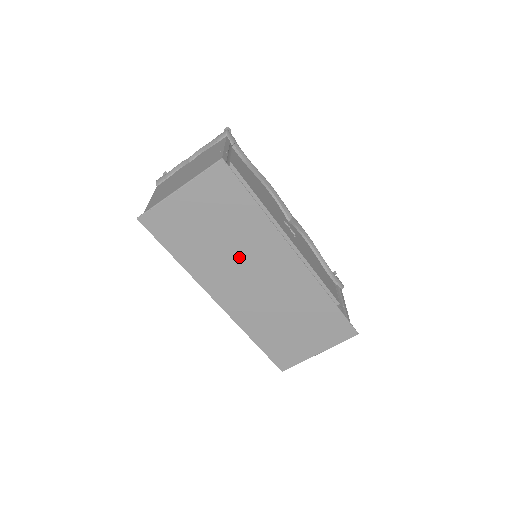
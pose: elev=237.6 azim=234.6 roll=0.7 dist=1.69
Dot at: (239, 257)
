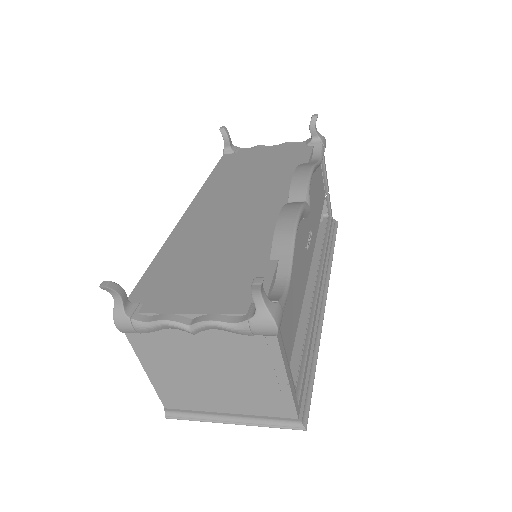
Dot at: occluded
